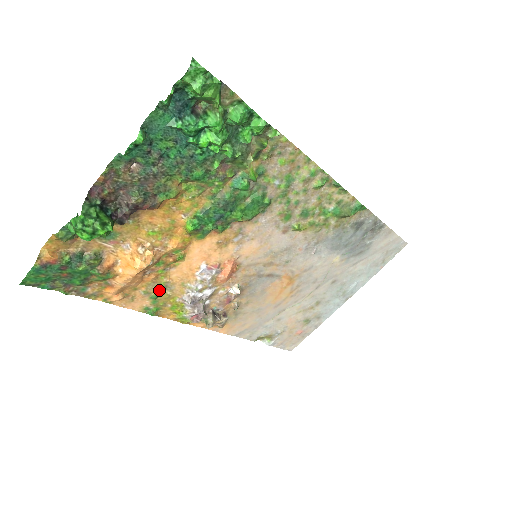
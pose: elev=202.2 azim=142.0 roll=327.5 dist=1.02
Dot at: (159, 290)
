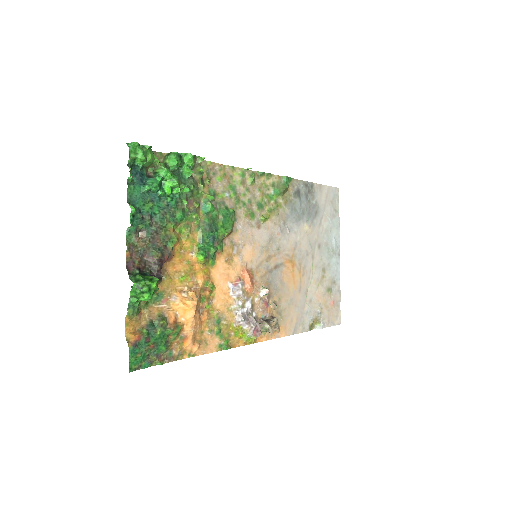
Dot at: (217, 324)
